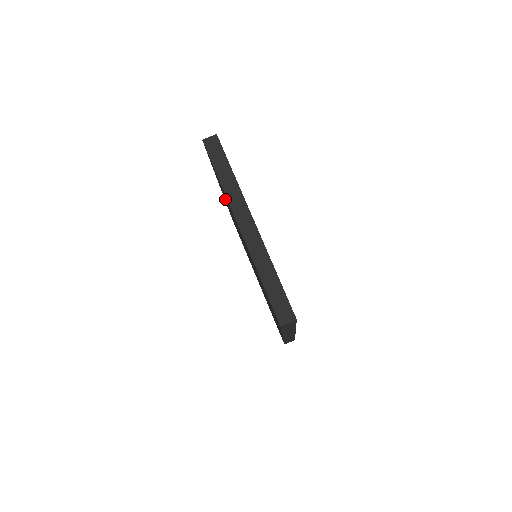
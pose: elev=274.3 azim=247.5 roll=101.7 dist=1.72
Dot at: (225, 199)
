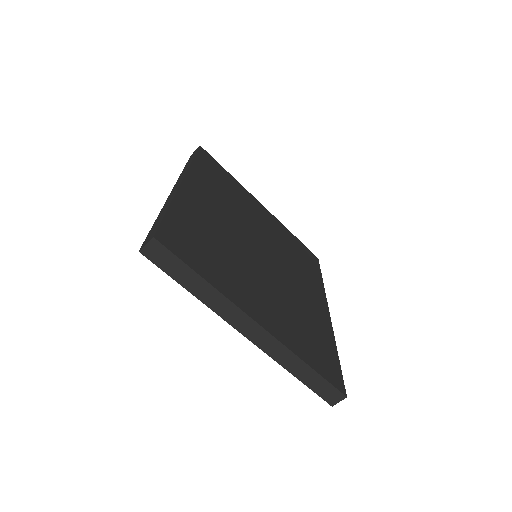
Dot at: occluded
